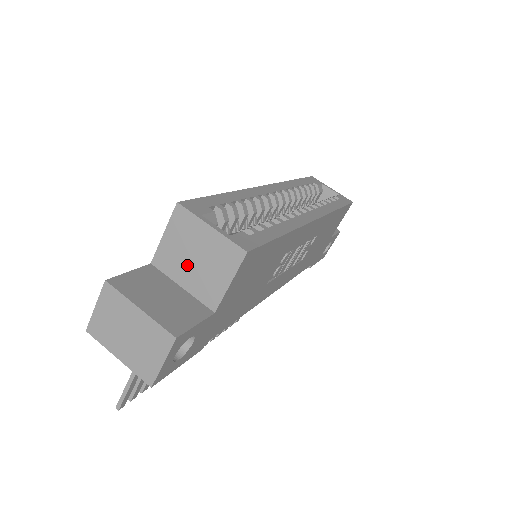
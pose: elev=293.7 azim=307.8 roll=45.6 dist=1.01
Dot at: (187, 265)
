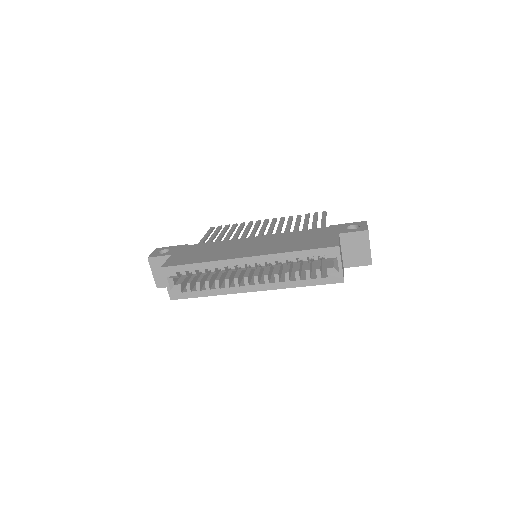
Dot at: occluded
